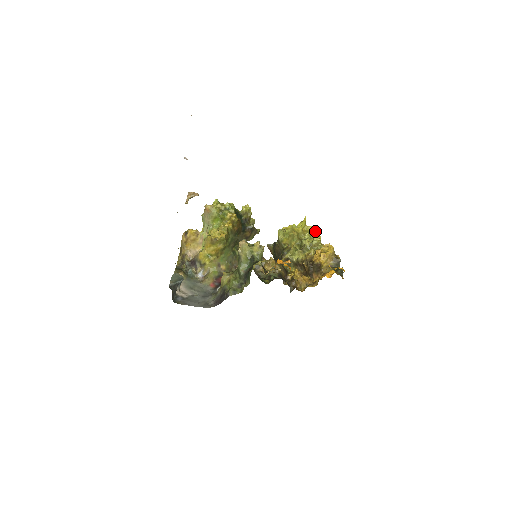
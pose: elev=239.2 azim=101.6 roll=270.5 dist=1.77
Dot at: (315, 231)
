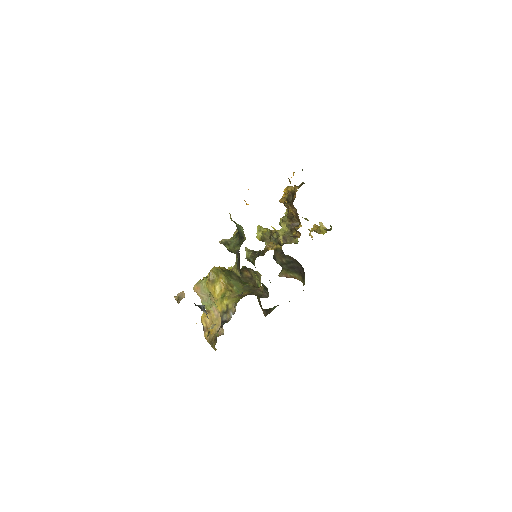
Dot at: occluded
